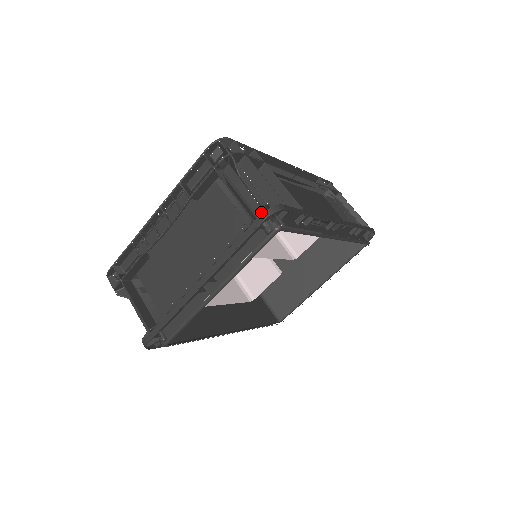
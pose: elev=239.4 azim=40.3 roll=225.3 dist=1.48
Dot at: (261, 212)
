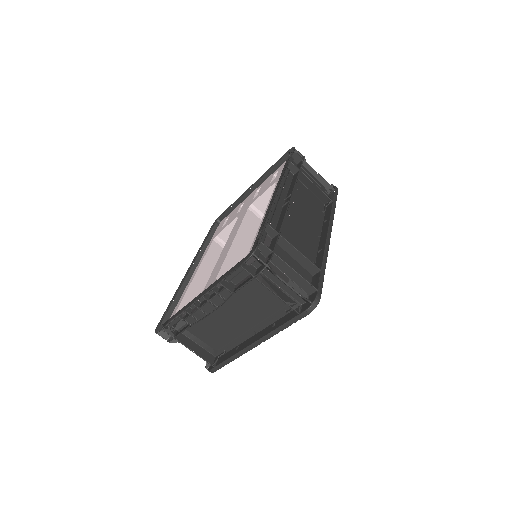
Dot at: (299, 299)
